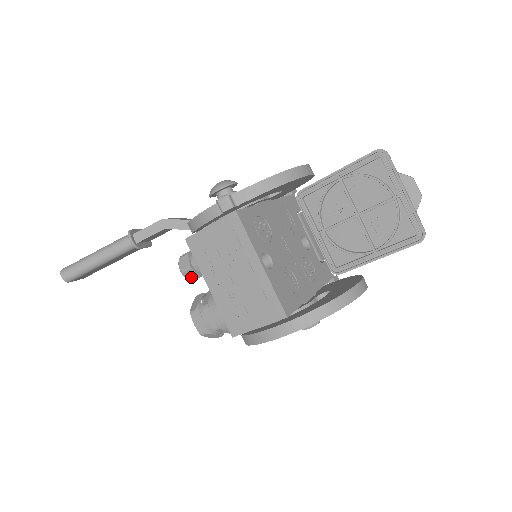
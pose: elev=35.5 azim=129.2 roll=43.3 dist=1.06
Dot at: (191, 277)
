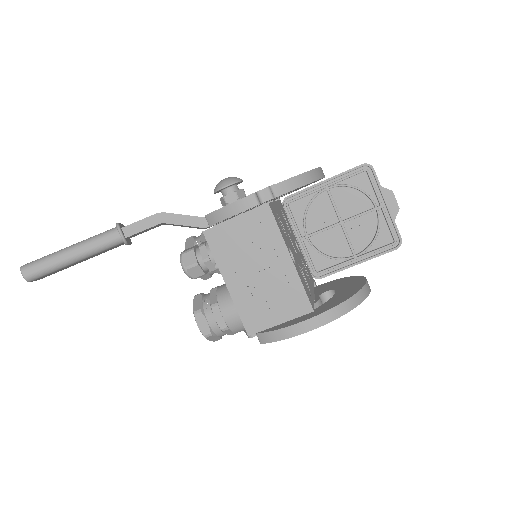
Dot at: (194, 275)
